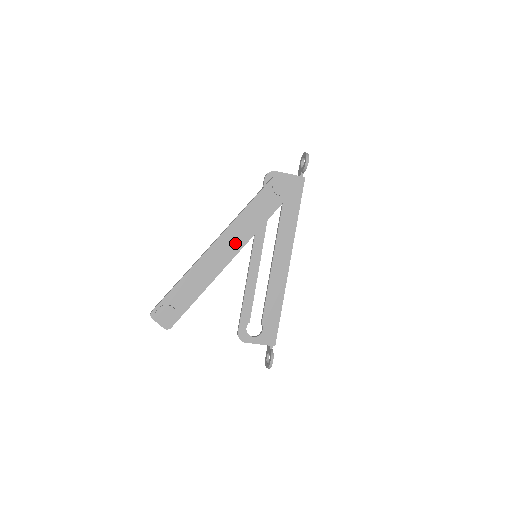
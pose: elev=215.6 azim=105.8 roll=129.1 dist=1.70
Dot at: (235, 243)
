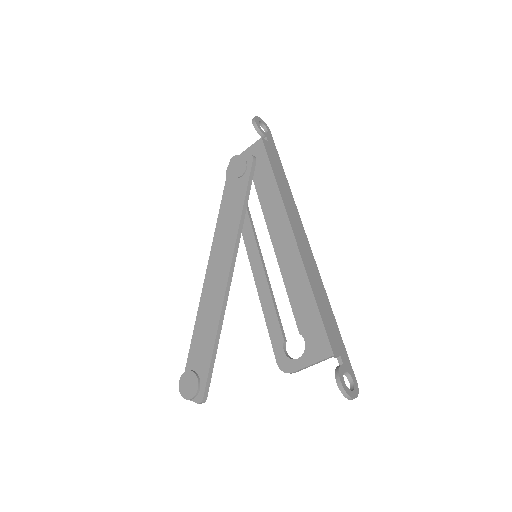
Dot at: (224, 258)
